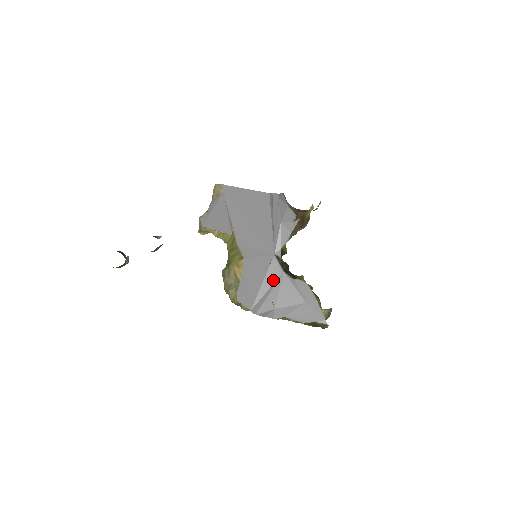
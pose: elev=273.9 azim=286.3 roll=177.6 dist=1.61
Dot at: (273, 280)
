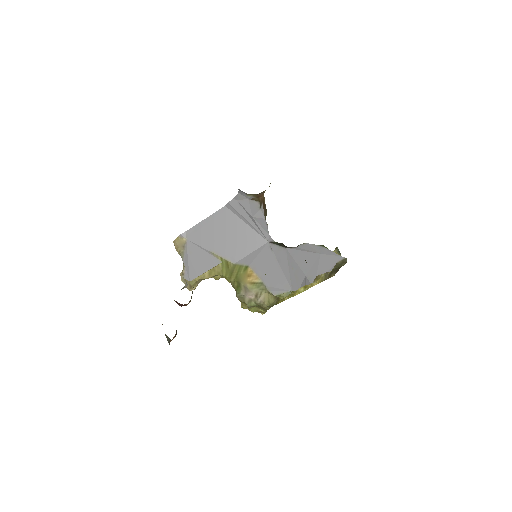
Dot at: (285, 259)
